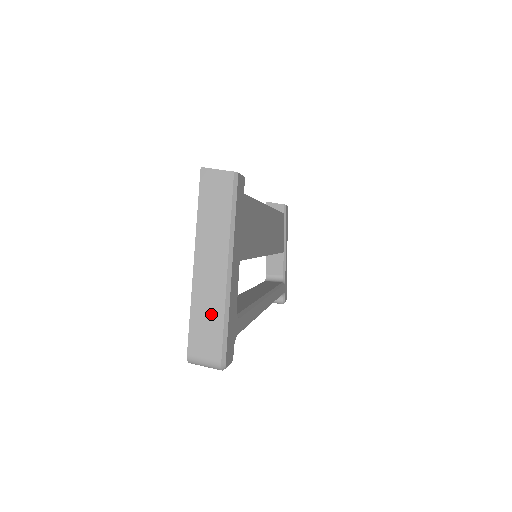
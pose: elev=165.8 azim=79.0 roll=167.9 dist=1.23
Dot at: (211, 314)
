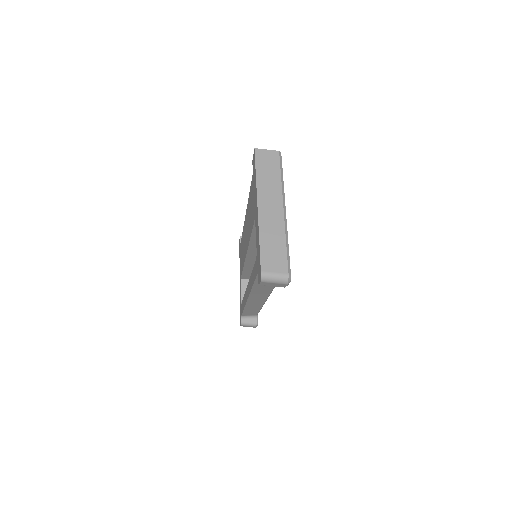
Dot at: (276, 242)
